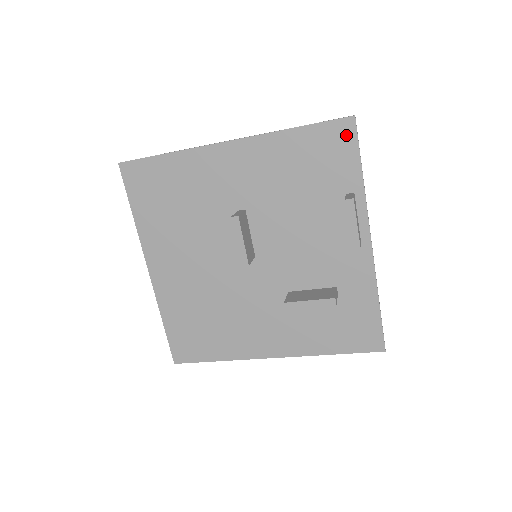
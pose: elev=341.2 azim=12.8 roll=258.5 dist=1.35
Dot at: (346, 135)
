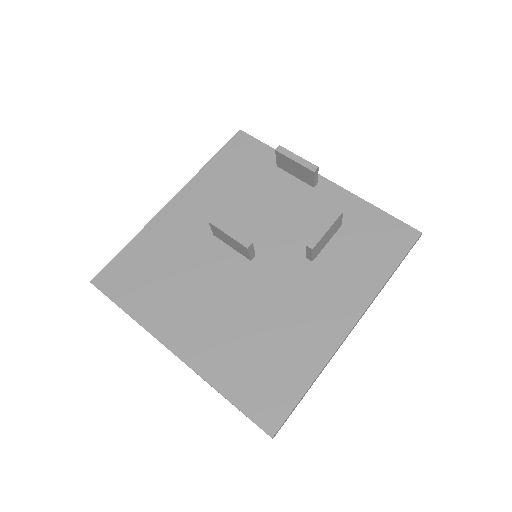
Dot at: (244, 141)
